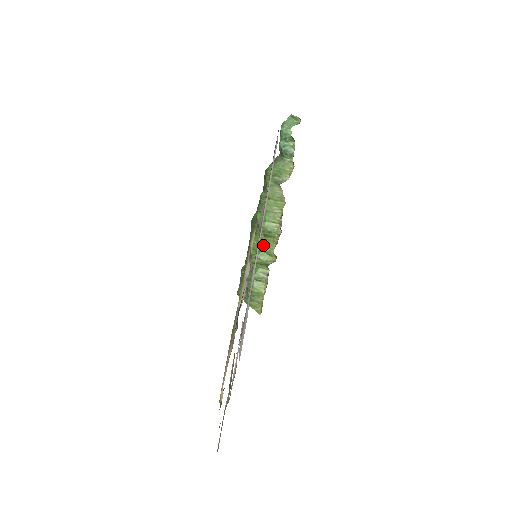
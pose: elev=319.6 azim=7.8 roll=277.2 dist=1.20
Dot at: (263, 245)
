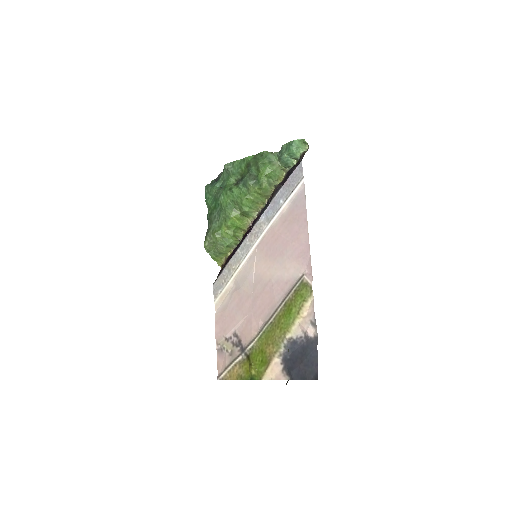
Dot at: (240, 223)
